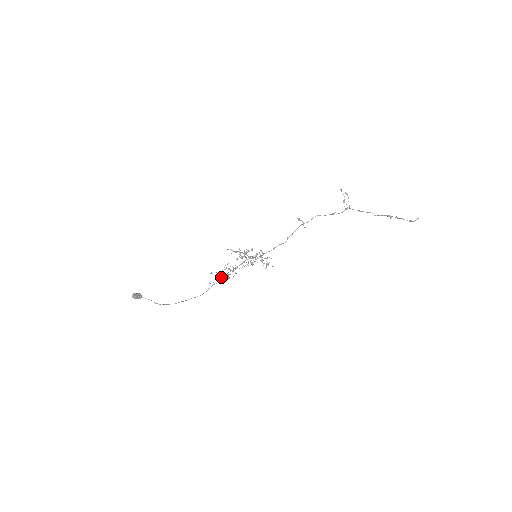
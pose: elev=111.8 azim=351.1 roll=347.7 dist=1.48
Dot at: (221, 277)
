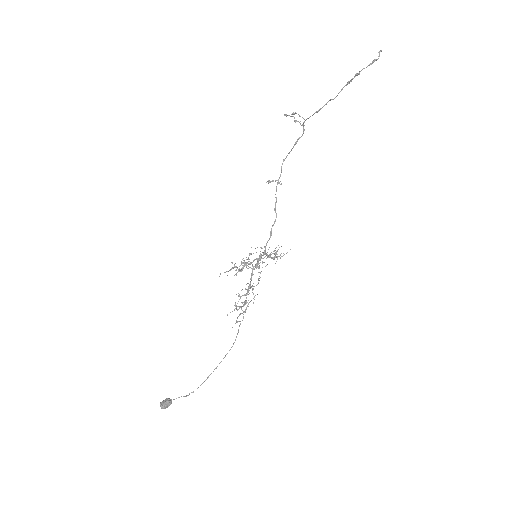
Dot at: occluded
